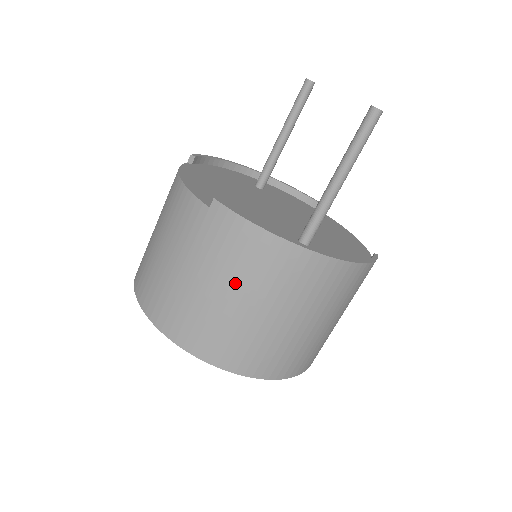
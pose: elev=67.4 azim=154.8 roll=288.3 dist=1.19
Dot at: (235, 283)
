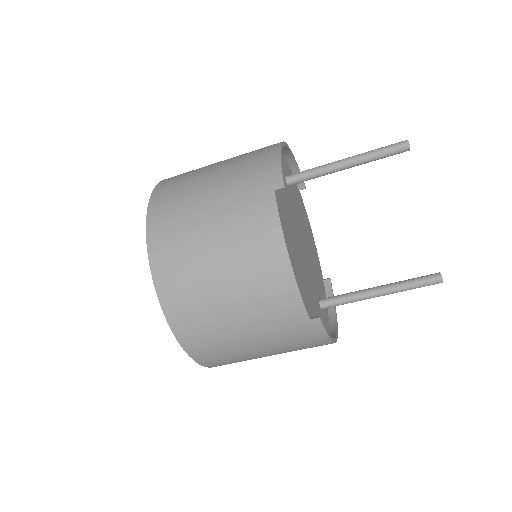
Dot at: (279, 351)
